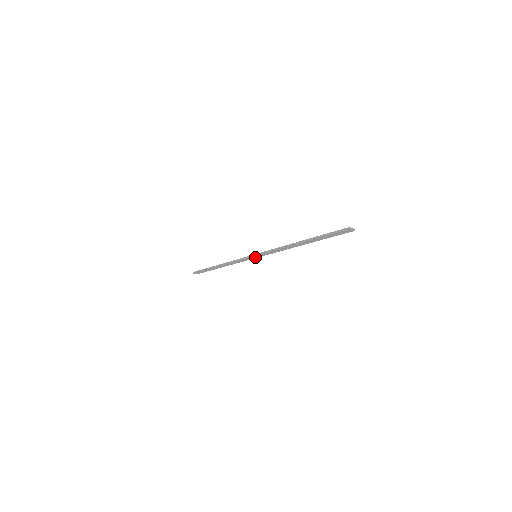
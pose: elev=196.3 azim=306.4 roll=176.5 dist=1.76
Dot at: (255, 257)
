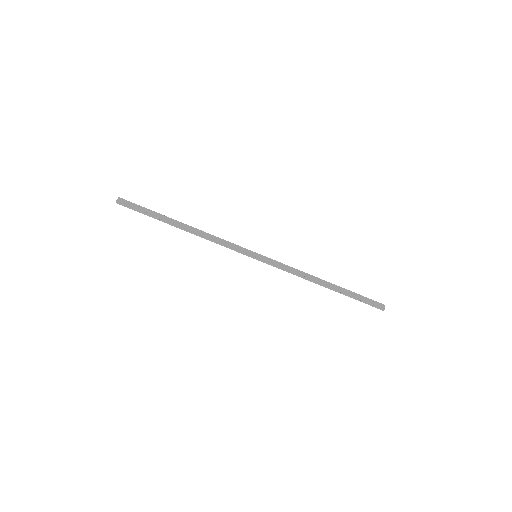
Dot at: (253, 255)
